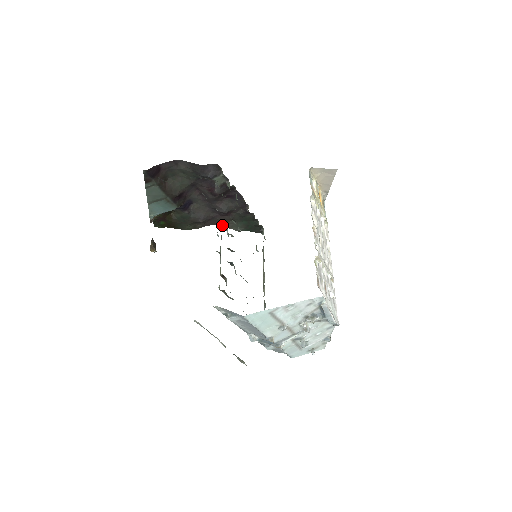
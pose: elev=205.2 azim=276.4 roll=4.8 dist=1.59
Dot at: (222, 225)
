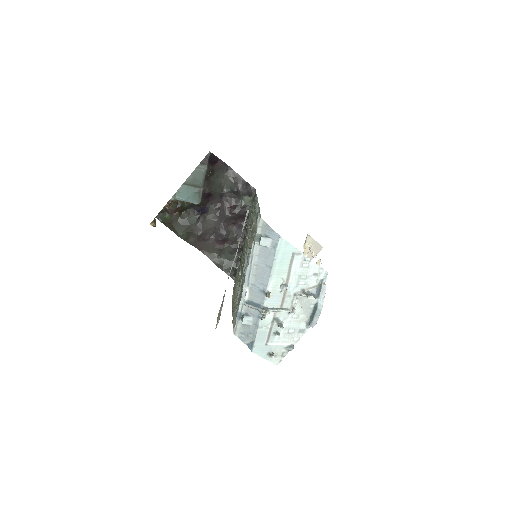
Dot at: (253, 210)
